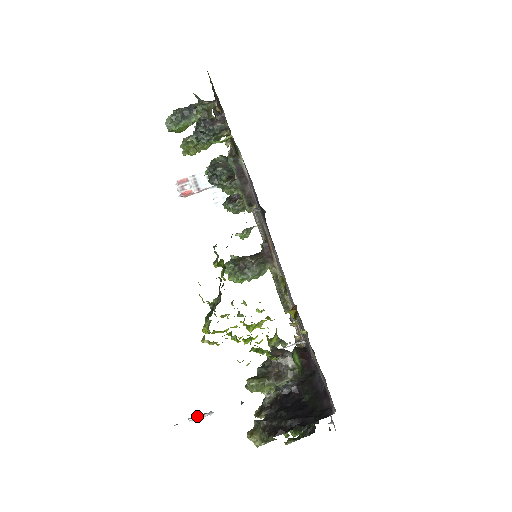
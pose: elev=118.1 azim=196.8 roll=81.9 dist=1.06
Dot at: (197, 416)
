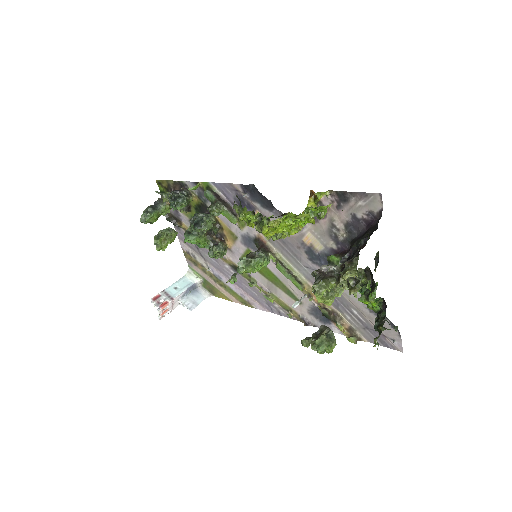
Dot at: (297, 301)
